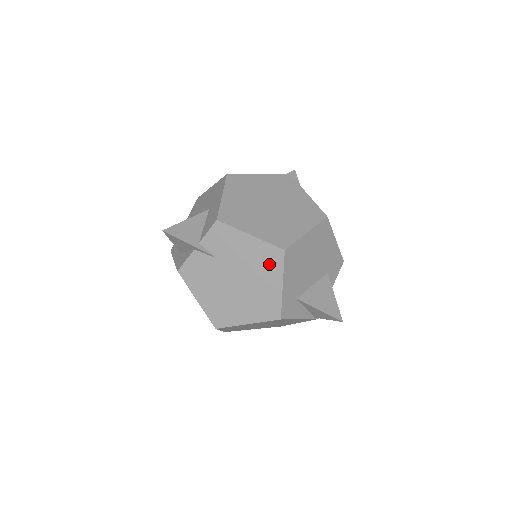
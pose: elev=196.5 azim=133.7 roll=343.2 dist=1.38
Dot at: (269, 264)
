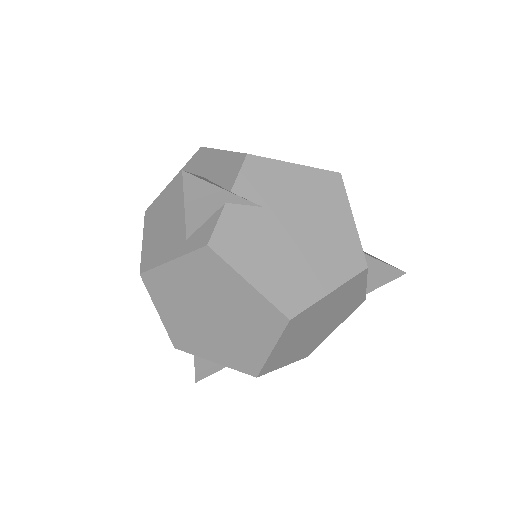
Dot at: (329, 196)
